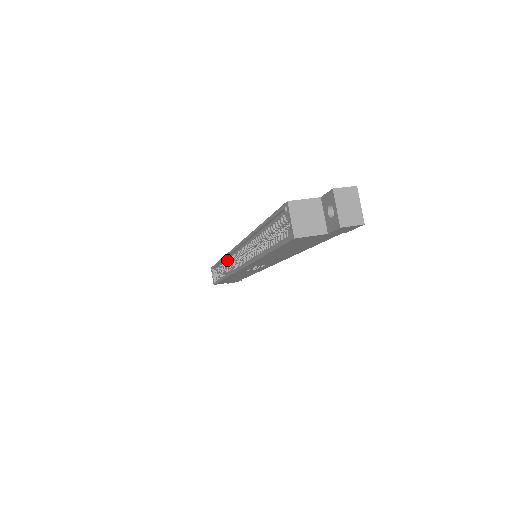
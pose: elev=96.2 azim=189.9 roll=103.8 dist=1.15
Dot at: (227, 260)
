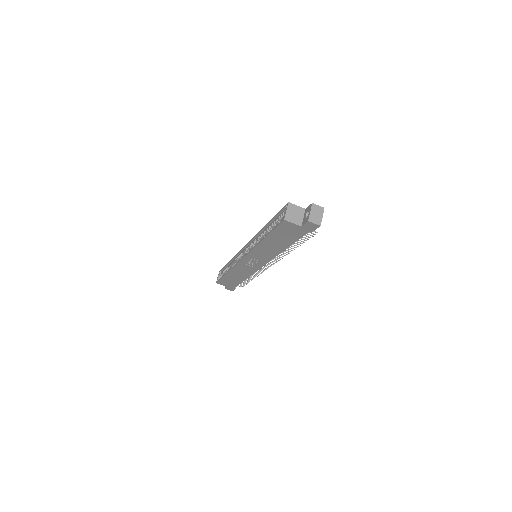
Dot at: (236, 259)
